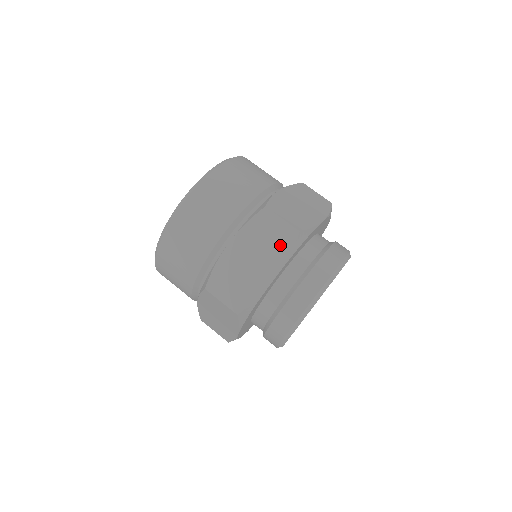
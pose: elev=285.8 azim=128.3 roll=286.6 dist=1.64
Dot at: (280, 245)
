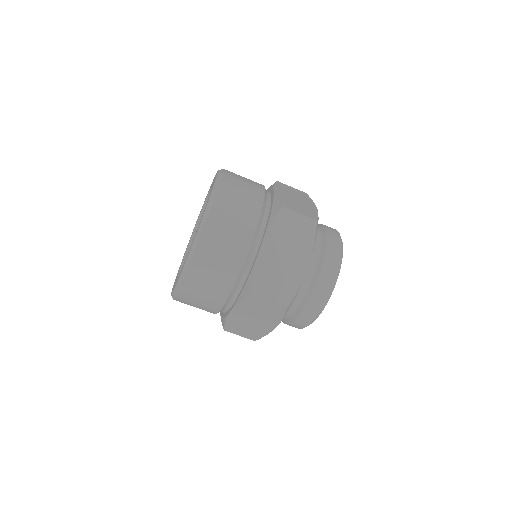
Dot at: (273, 313)
